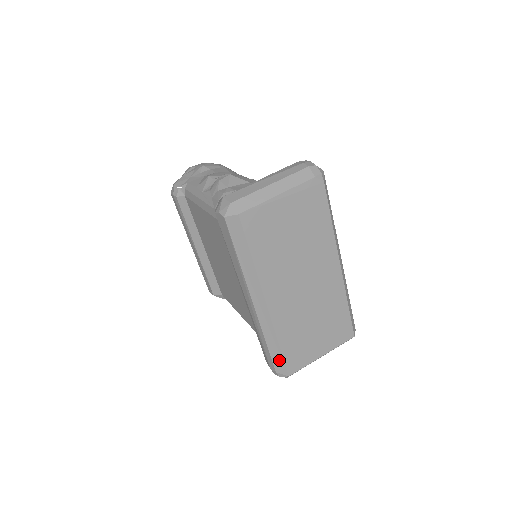
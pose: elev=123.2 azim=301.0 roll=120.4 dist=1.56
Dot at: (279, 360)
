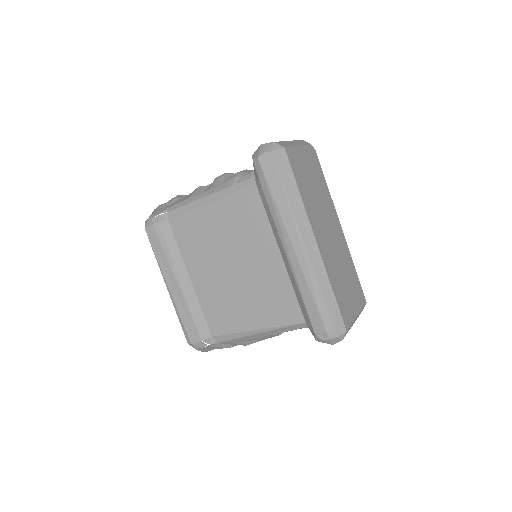
Dot at: (335, 311)
